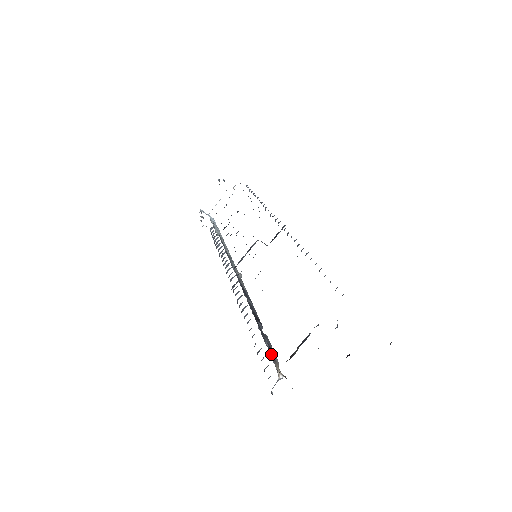
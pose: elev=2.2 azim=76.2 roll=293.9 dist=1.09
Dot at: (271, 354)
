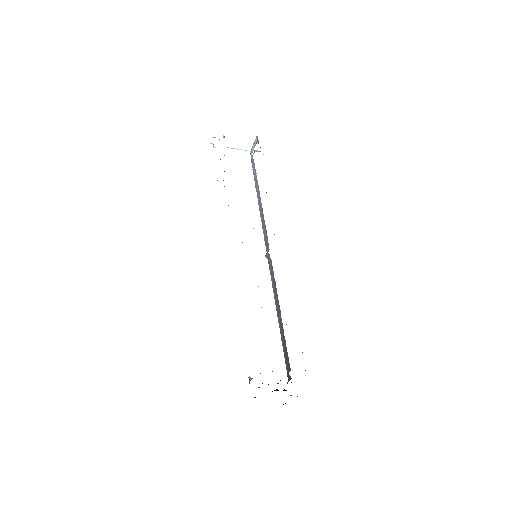
Dot at: occluded
